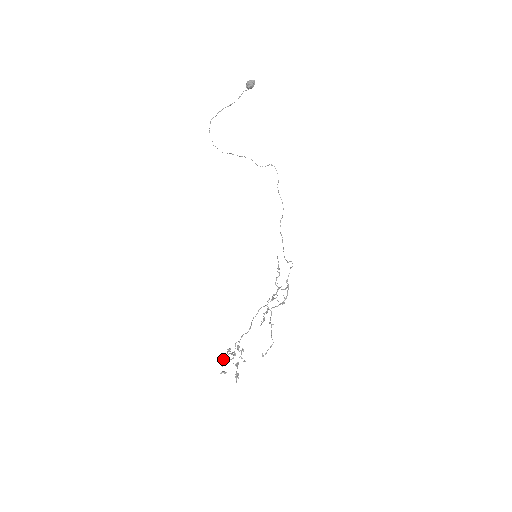
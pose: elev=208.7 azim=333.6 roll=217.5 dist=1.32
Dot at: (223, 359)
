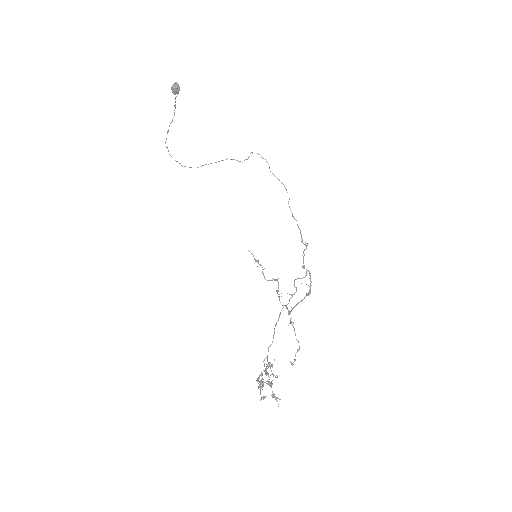
Dot at: (260, 383)
